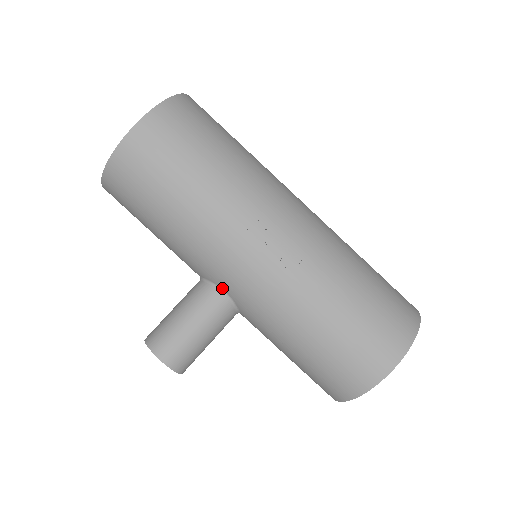
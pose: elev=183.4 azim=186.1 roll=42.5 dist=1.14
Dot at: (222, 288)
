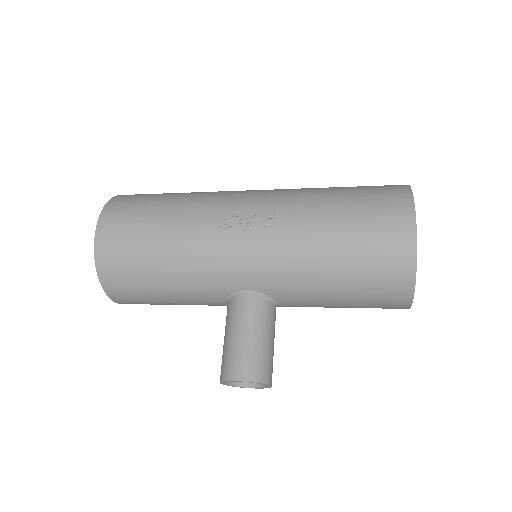
Dot at: (243, 289)
